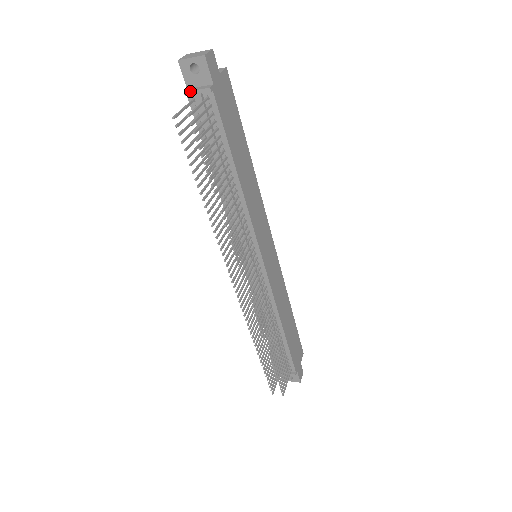
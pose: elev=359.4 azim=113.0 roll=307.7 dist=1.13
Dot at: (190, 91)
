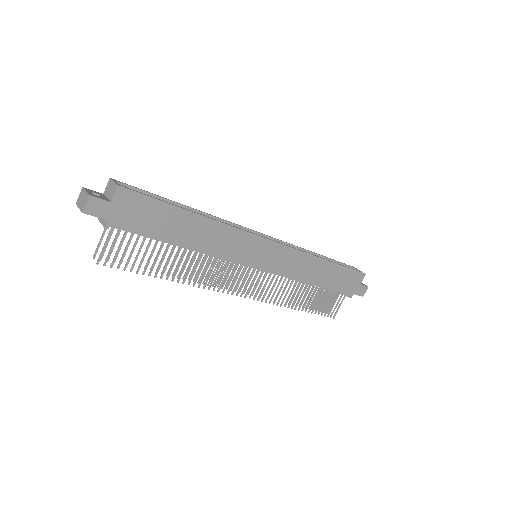
Dot at: (99, 221)
